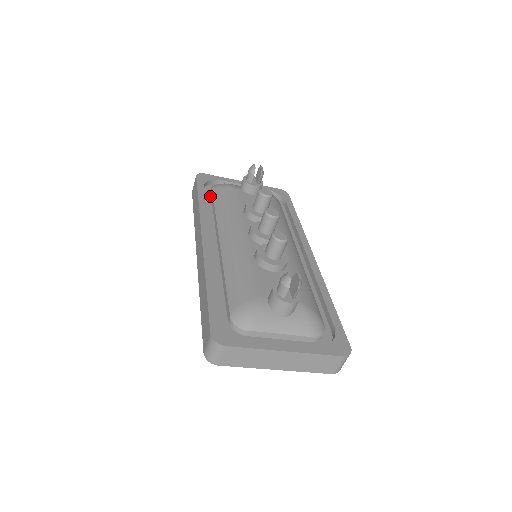
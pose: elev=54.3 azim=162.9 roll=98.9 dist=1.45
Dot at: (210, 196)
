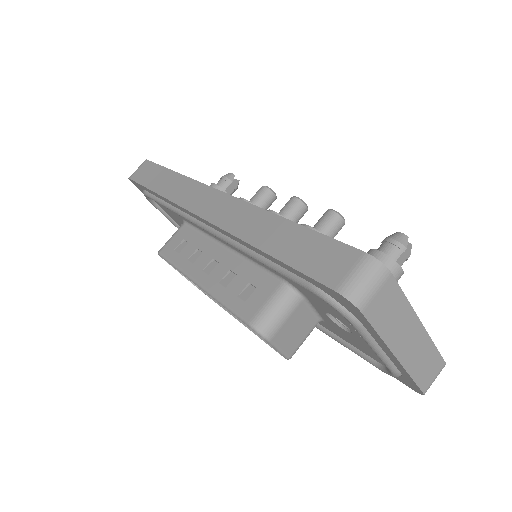
Dot at: occluded
